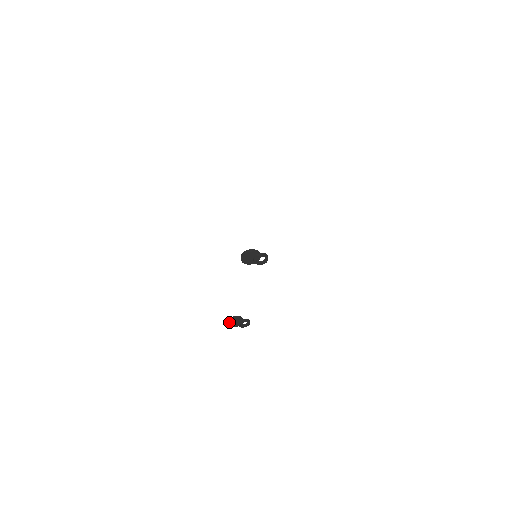
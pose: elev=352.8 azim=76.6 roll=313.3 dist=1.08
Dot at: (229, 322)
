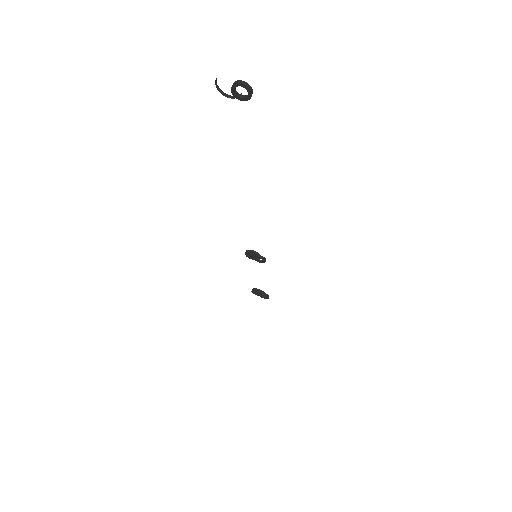
Dot at: (253, 291)
